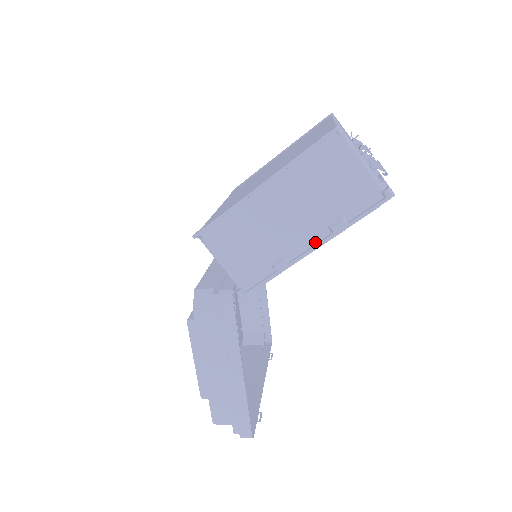
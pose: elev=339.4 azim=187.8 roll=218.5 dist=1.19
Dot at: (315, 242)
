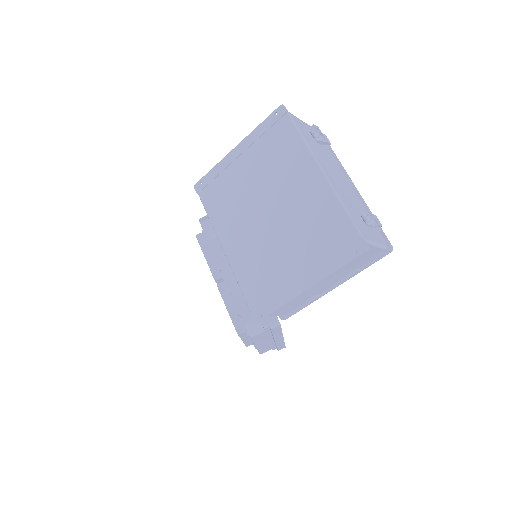
Dot at: (336, 283)
